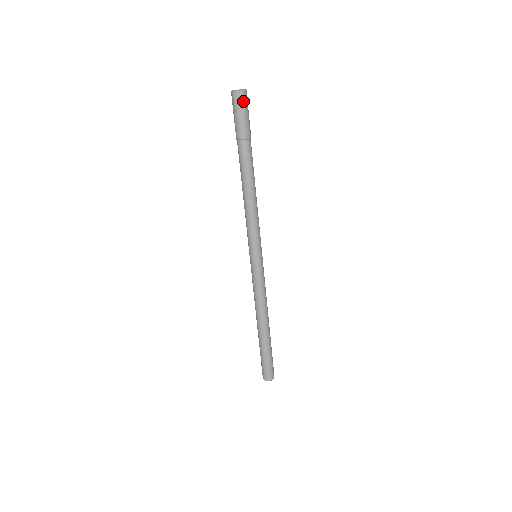
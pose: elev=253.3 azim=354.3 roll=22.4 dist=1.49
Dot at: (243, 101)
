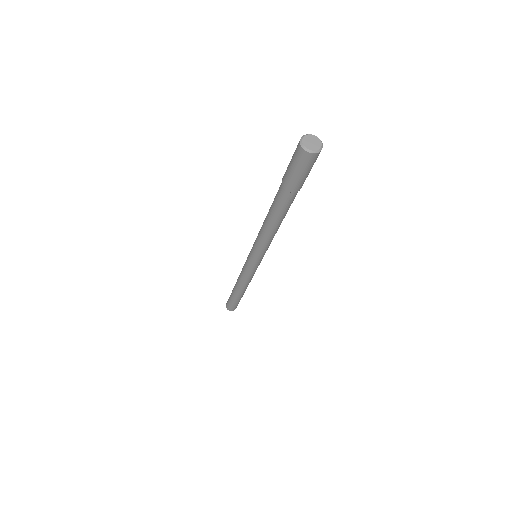
Dot at: (310, 162)
